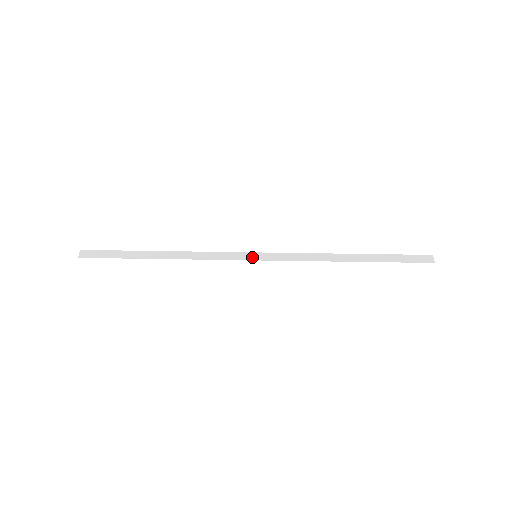
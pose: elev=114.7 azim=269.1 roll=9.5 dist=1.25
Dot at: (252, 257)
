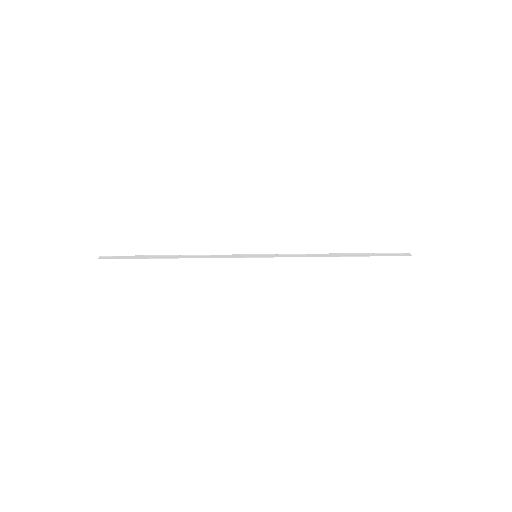
Dot at: (253, 256)
